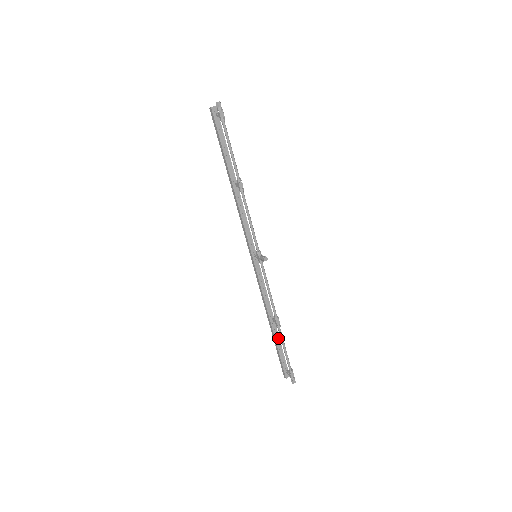
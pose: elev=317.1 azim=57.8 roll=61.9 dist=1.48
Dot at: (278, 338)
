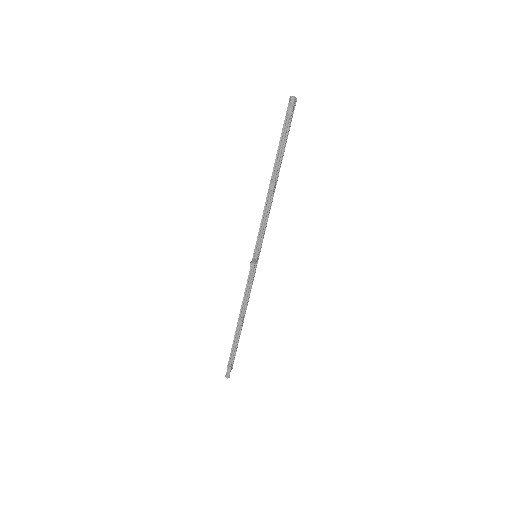
Dot at: occluded
